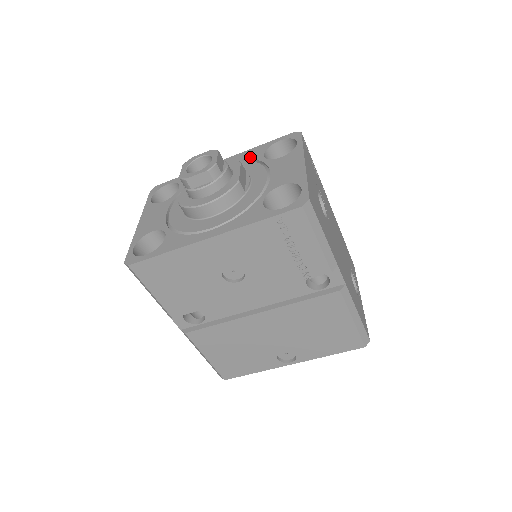
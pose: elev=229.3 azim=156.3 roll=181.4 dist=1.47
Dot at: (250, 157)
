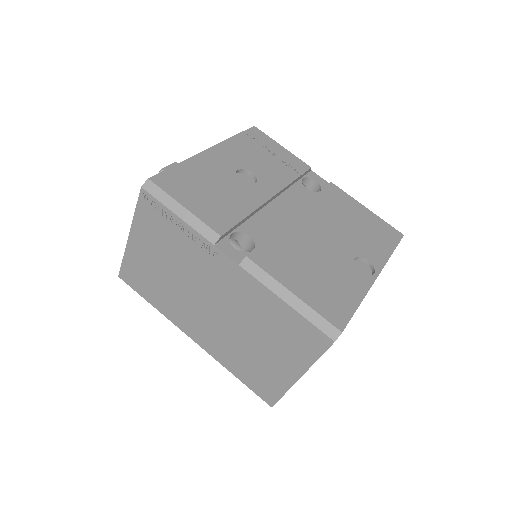
Dot at: occluded
